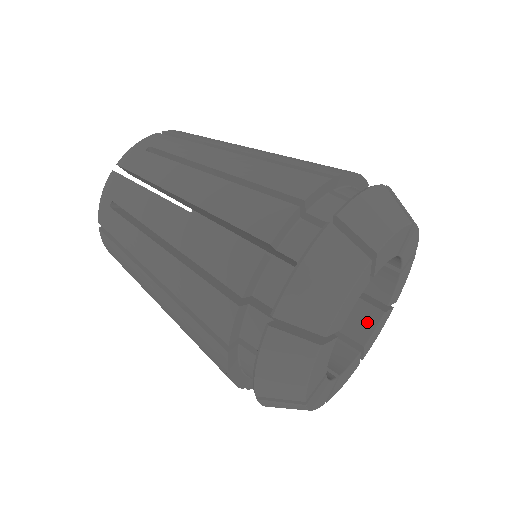
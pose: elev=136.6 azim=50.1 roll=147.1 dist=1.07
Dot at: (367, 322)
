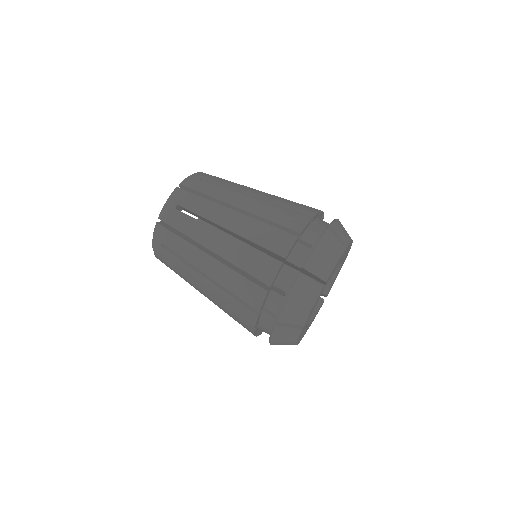
Dot at: occluded
